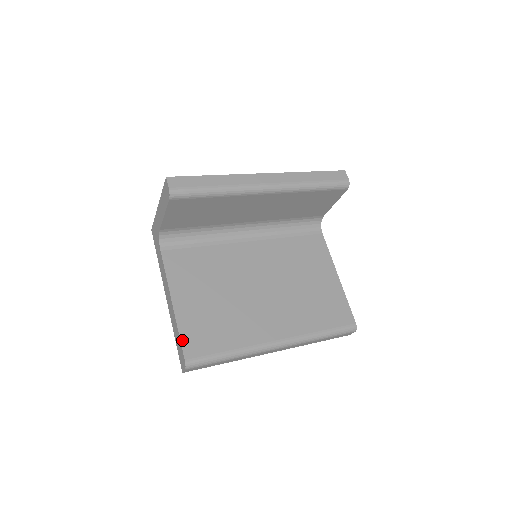
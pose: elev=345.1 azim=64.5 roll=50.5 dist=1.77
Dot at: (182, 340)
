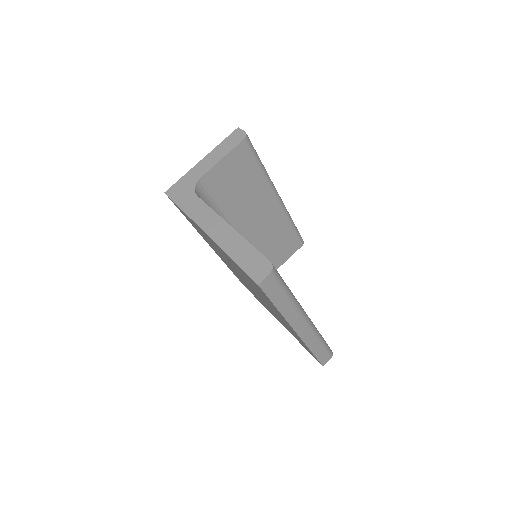
Dot at: (257, 250)
